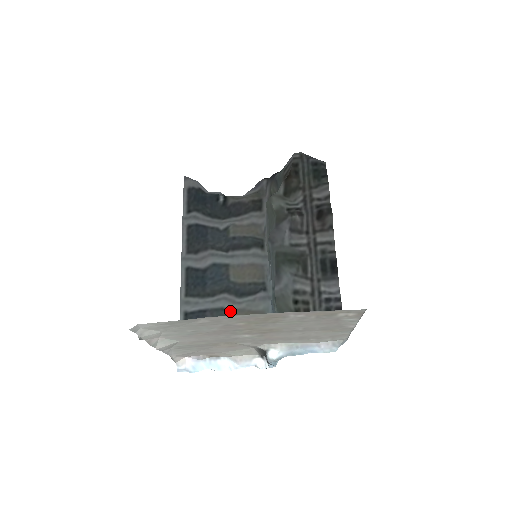
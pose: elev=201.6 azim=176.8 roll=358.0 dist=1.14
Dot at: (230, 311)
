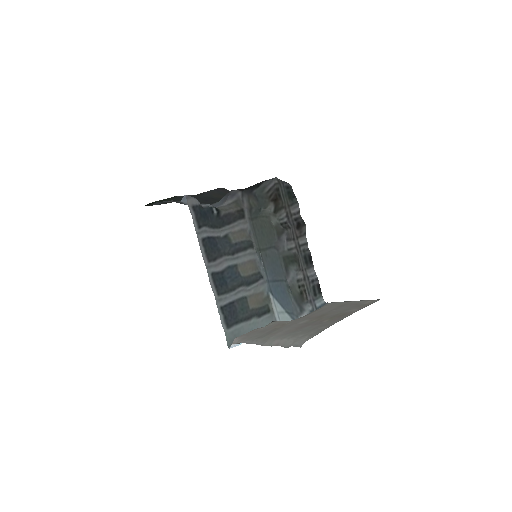
Dot at: (247, 298)
